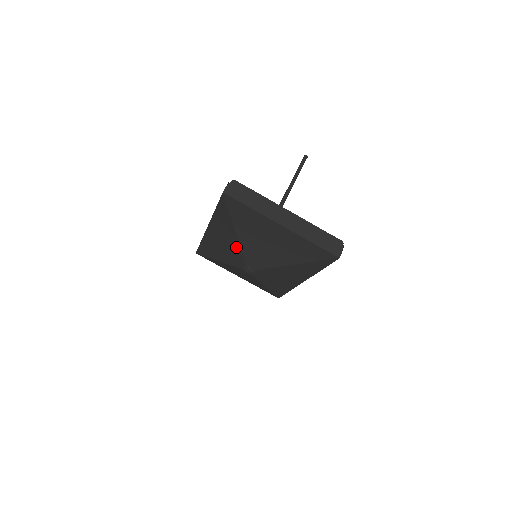
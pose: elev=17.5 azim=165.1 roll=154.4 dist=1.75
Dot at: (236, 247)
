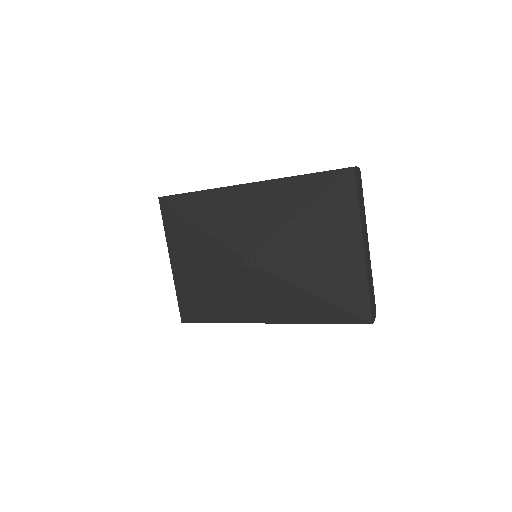
Dot at: (272, 226)
